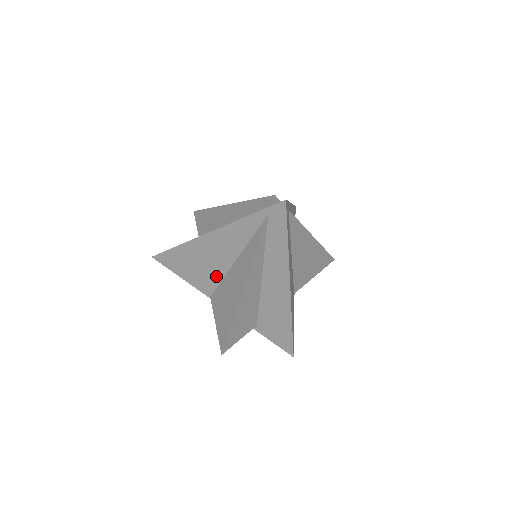
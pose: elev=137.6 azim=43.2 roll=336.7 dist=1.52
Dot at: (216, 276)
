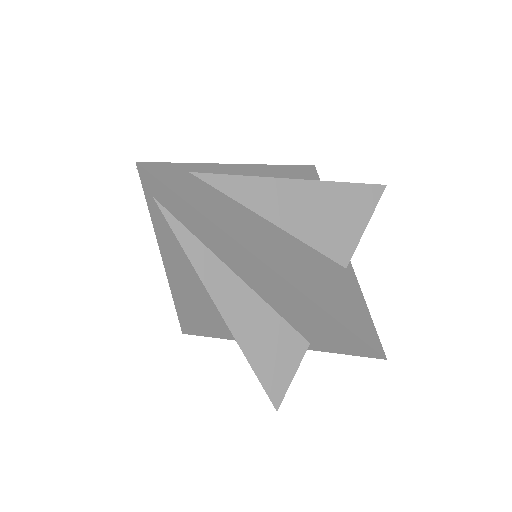
Dot at: occluded
